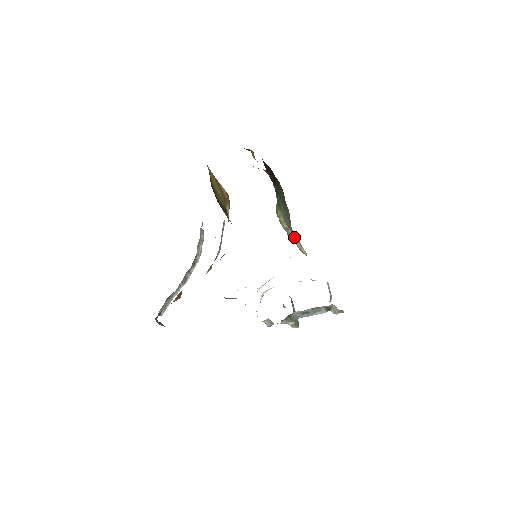
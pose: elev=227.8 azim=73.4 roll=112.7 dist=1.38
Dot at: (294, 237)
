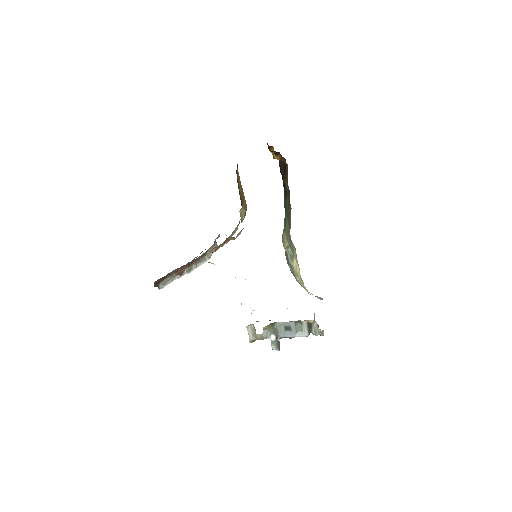
Dot at: (292, 254)
